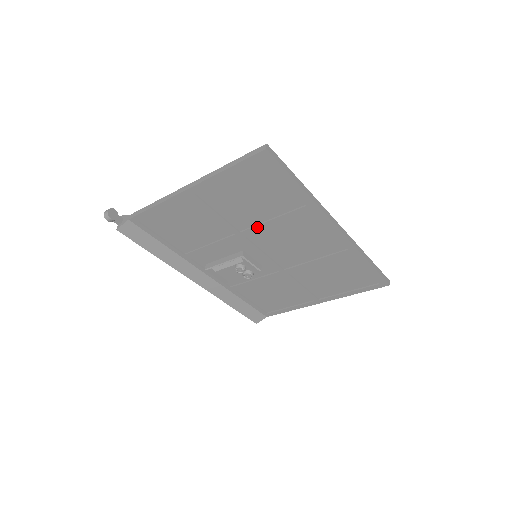
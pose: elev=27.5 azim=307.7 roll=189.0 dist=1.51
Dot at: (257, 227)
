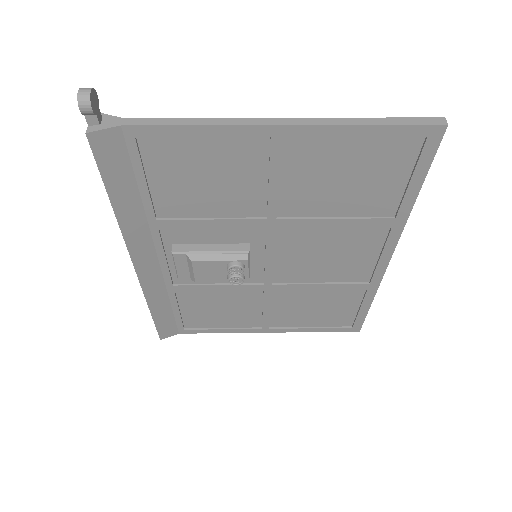
Dot at: (307, 221)
